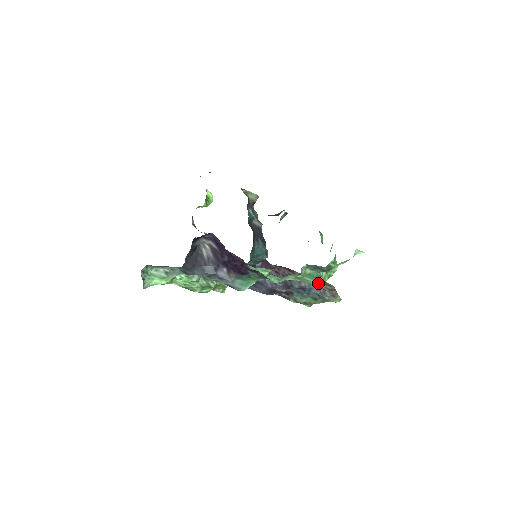
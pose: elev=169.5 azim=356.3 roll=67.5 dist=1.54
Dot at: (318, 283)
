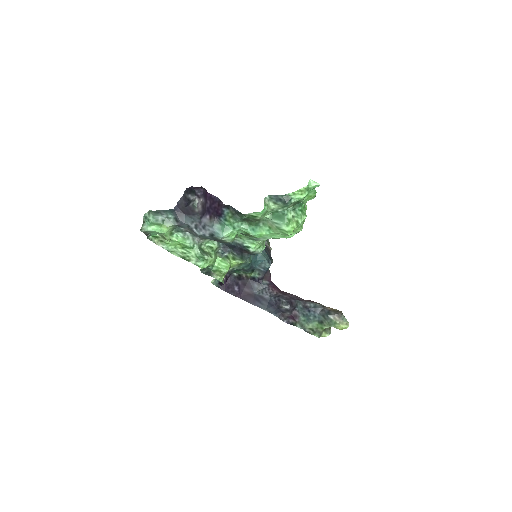
Dot at: (284, 222)
